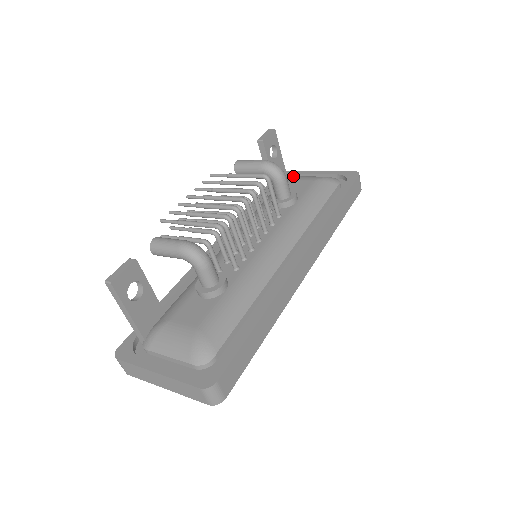
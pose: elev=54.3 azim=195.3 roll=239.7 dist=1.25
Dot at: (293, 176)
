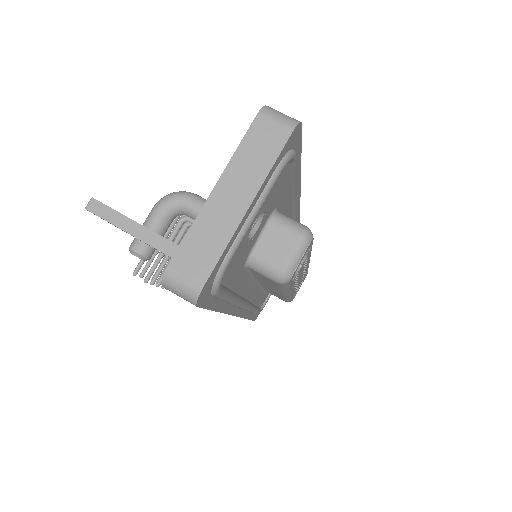
Dot at: occluded
